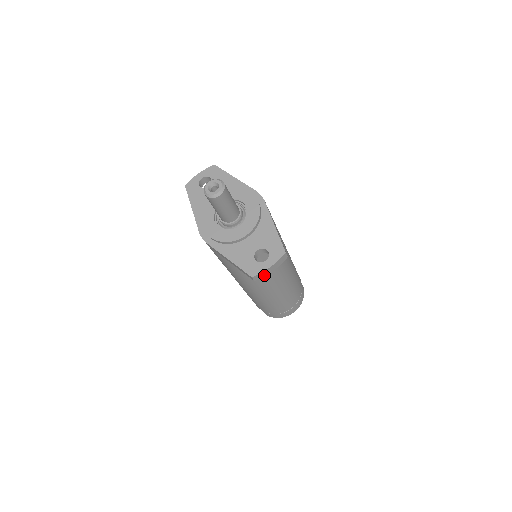
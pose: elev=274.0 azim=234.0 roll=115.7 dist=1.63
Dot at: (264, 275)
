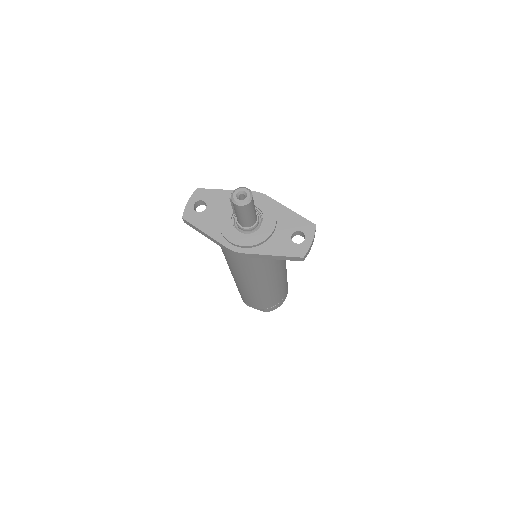
Dot at: (308, 252)
